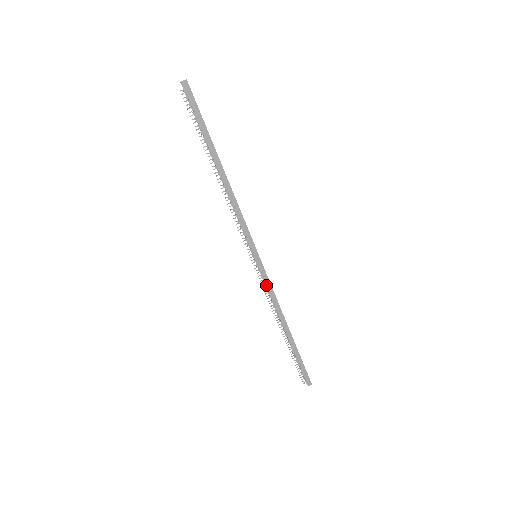
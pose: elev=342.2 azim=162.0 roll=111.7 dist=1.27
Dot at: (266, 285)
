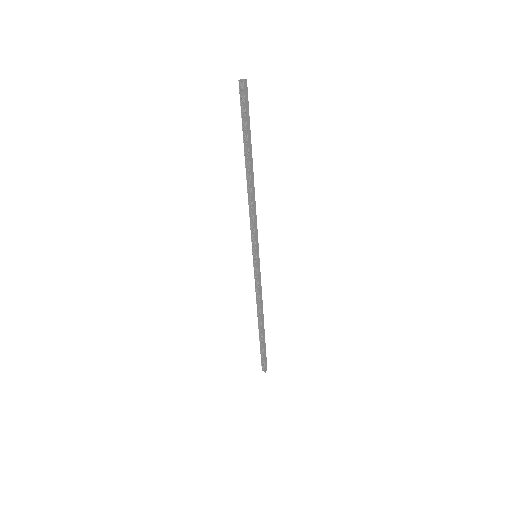
Dot at: (258, 283)
